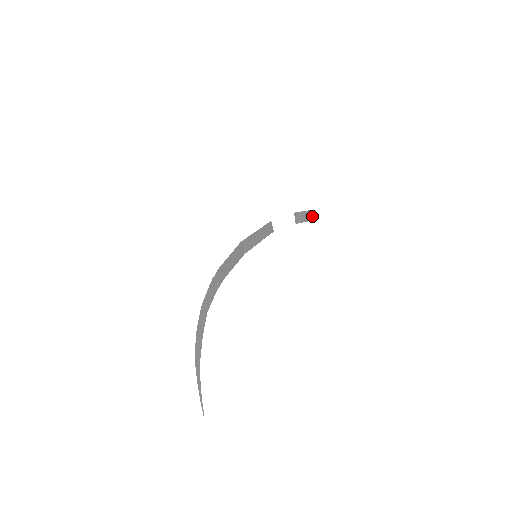
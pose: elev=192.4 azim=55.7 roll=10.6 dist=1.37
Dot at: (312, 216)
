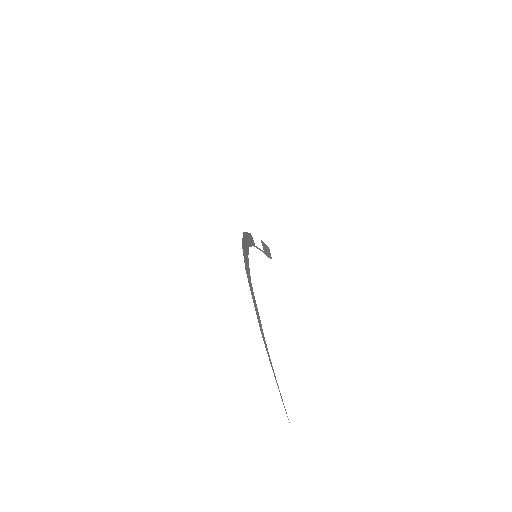
Dot at: (269, 253)
